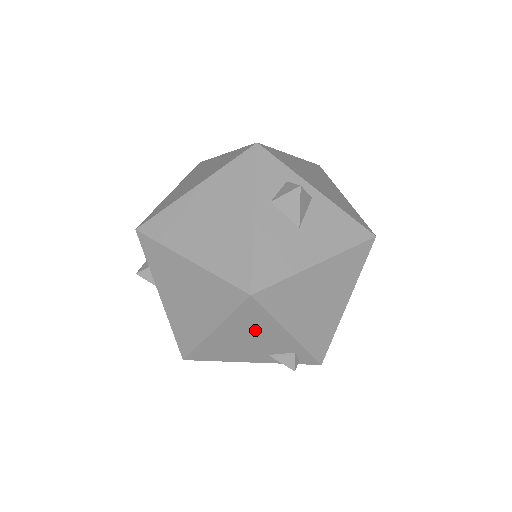
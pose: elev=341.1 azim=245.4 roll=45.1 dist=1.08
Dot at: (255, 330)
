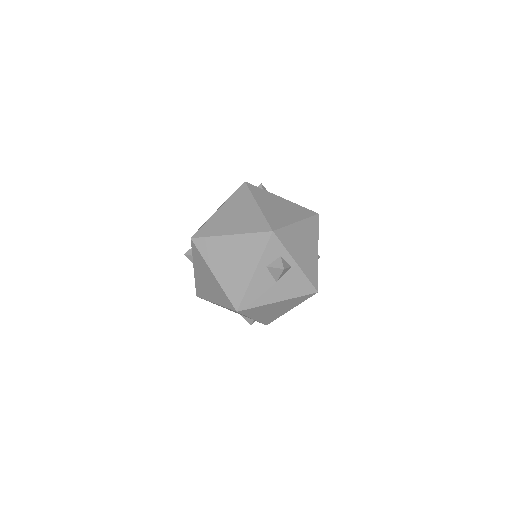
Dot at: (236, 312)
